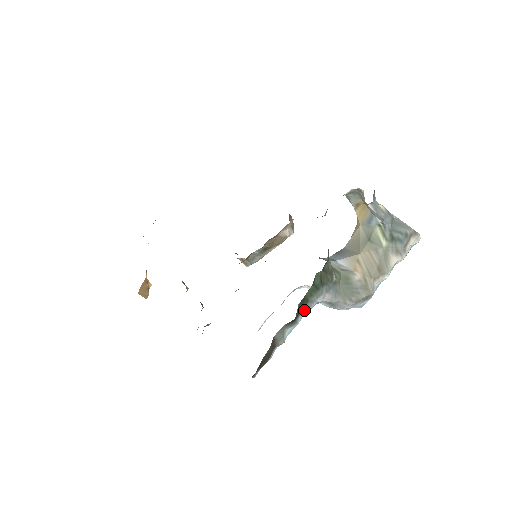
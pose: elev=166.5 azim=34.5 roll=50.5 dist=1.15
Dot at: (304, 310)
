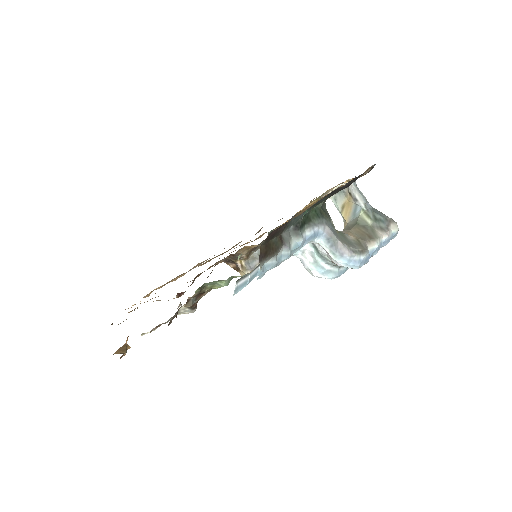
Dot at: (308, 228)
